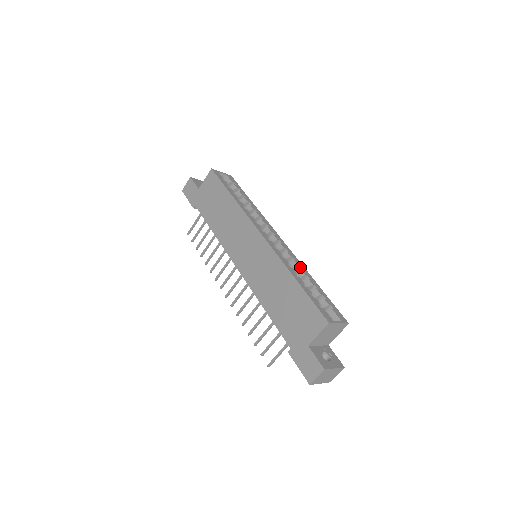
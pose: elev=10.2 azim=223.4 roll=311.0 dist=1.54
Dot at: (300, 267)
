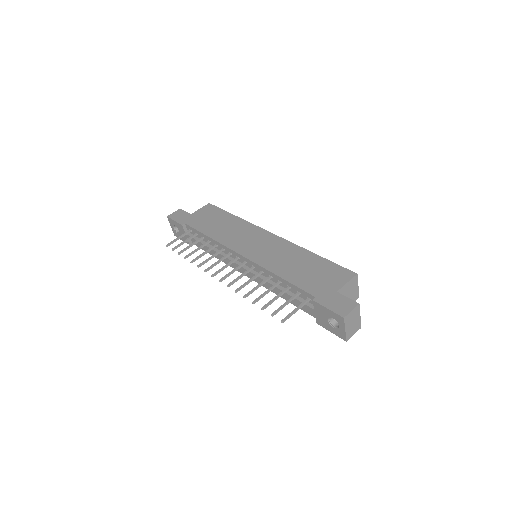
Dot at: occluded
